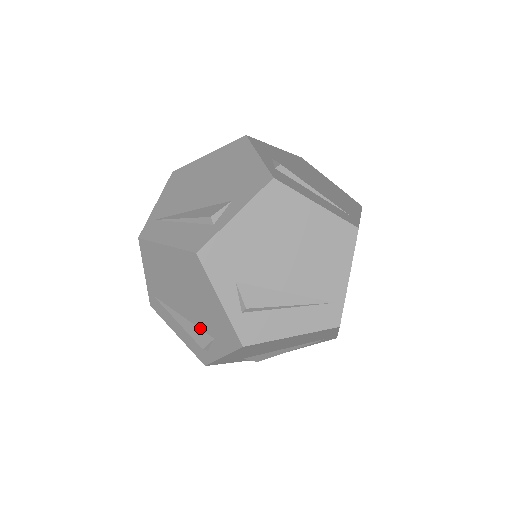
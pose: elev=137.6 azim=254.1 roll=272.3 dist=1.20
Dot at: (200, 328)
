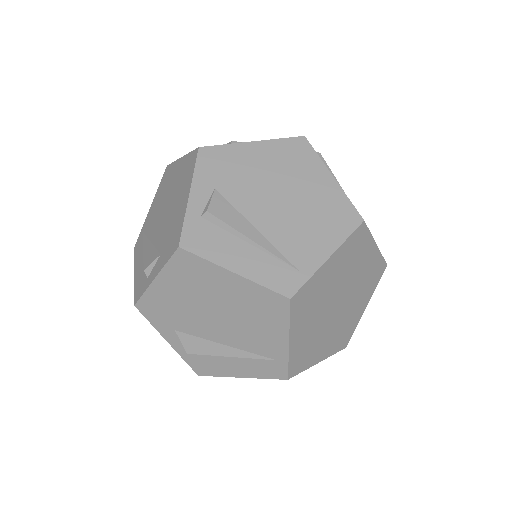
Dot at: occluded
